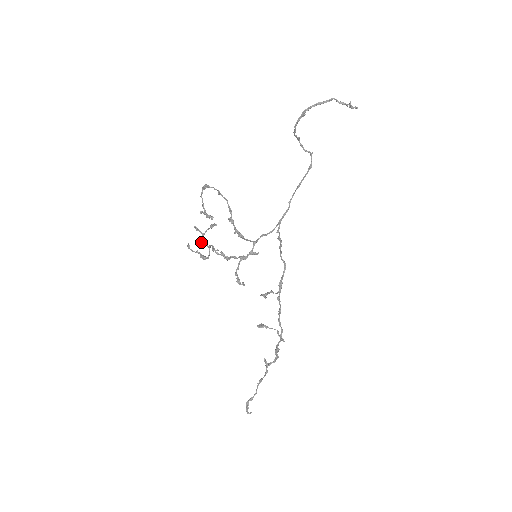
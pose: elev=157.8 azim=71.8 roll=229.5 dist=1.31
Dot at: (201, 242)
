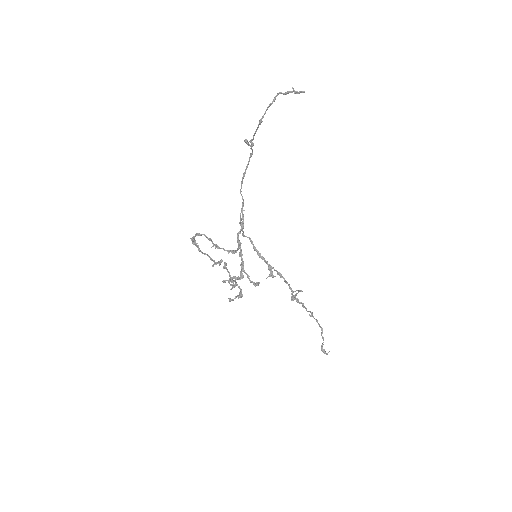
Dot at: (232, 287)
